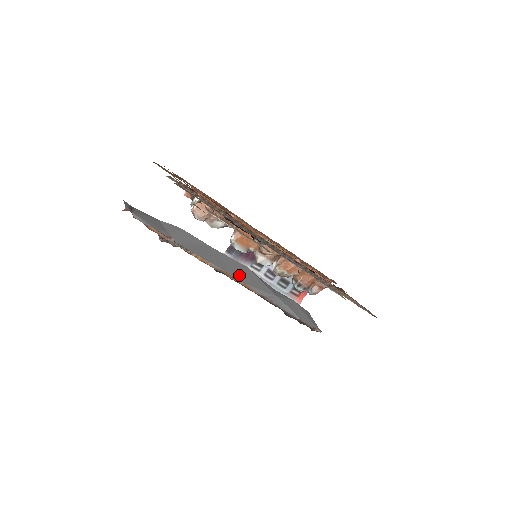
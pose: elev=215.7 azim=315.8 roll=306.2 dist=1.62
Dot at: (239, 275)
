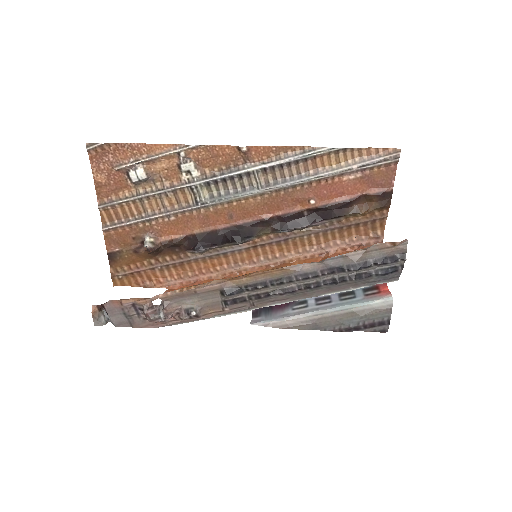
Dot at: occluded
